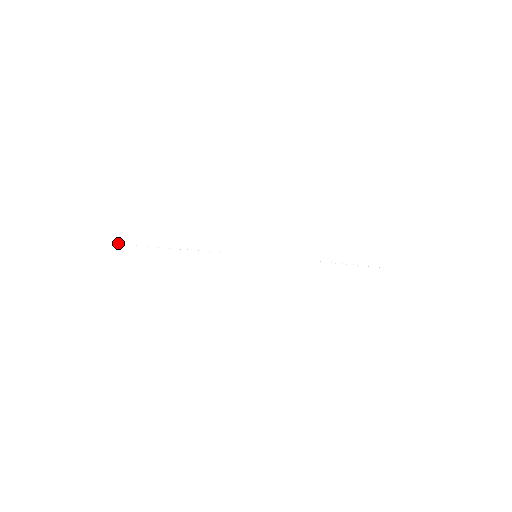
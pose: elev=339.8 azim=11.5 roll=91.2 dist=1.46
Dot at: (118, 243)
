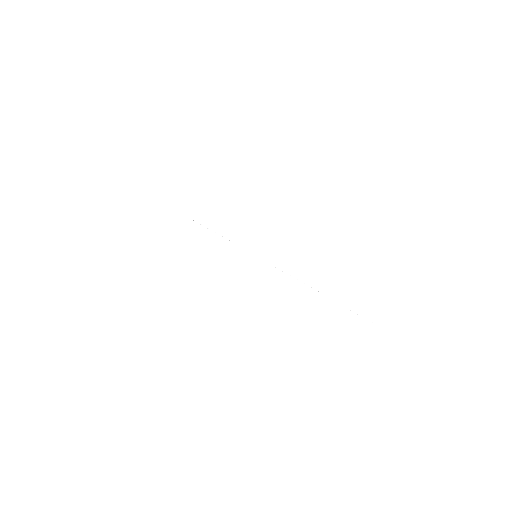
Dot at: occluded
